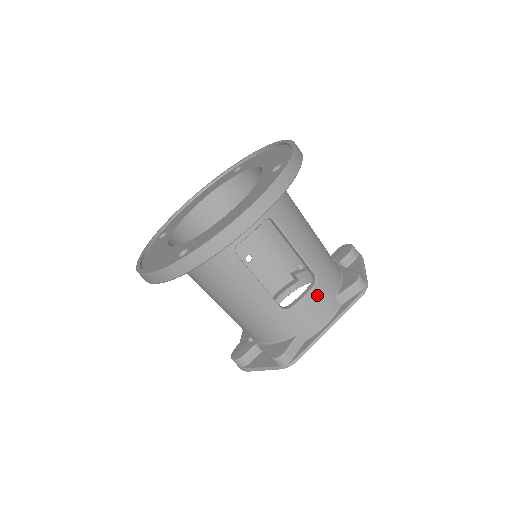
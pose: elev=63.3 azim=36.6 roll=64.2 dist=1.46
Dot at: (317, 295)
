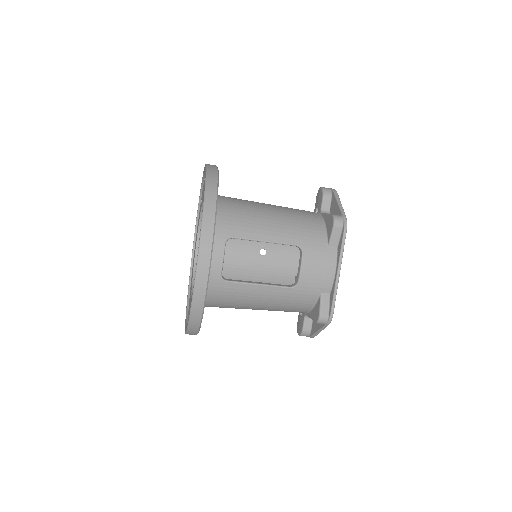
Dot at: (310, 258)
